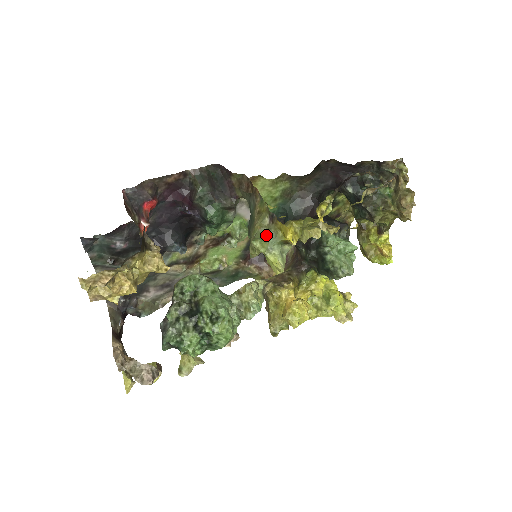
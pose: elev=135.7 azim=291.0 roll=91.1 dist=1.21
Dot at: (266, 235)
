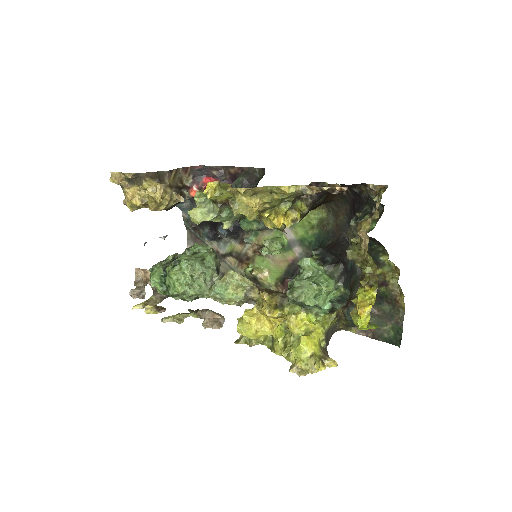
Dot at: occluded
